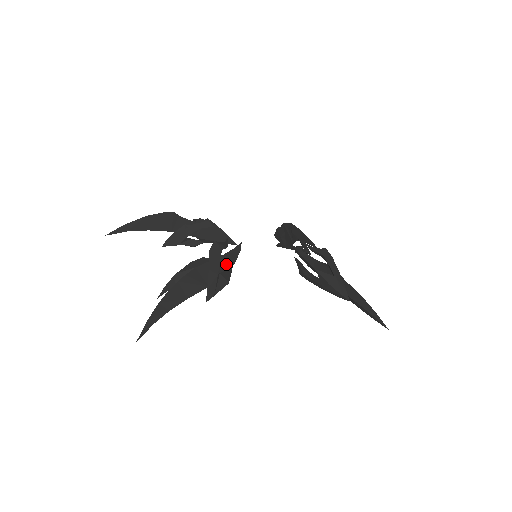
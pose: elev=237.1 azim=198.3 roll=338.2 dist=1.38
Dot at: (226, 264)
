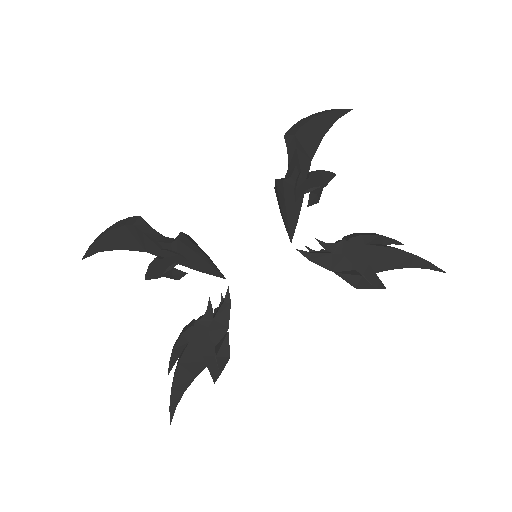
Dot at: (220, 330)
